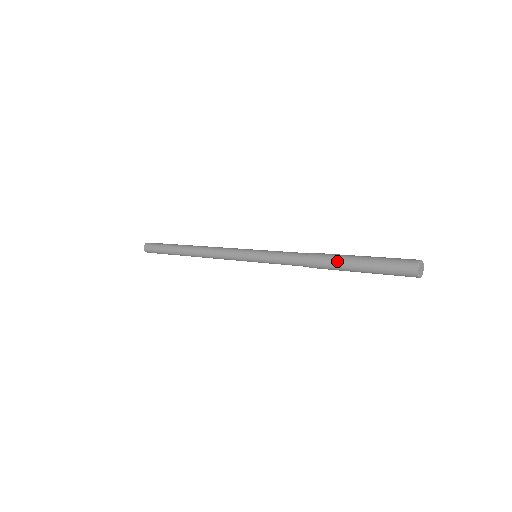
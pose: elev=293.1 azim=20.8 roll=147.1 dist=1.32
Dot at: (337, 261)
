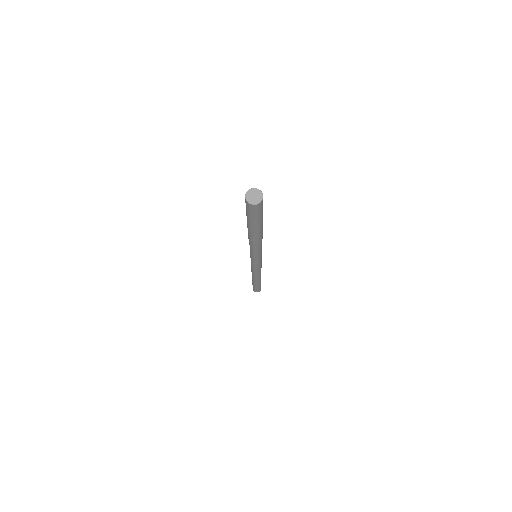
Dot at: (248, 230)
